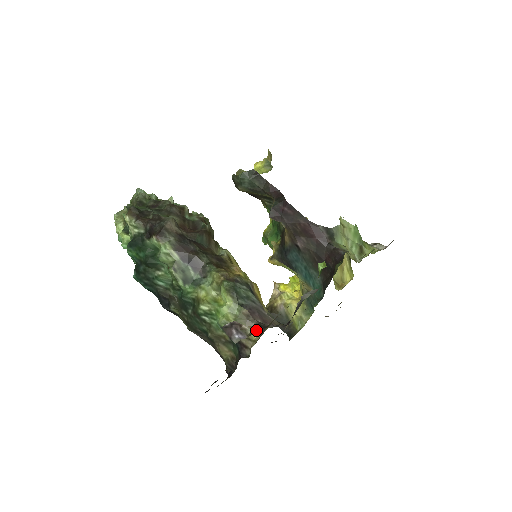
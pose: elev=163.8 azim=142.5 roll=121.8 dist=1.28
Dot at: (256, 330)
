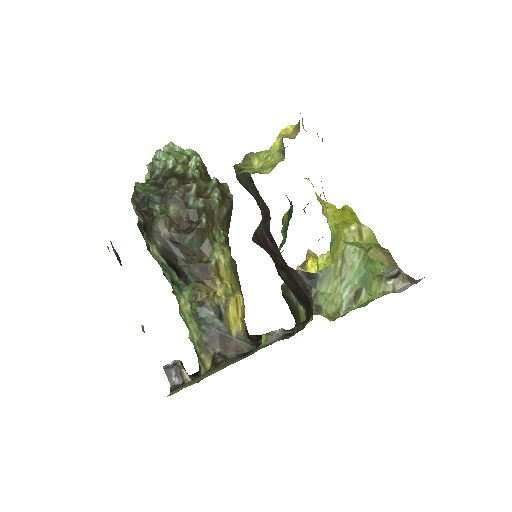
Dot at: (210, 360)
